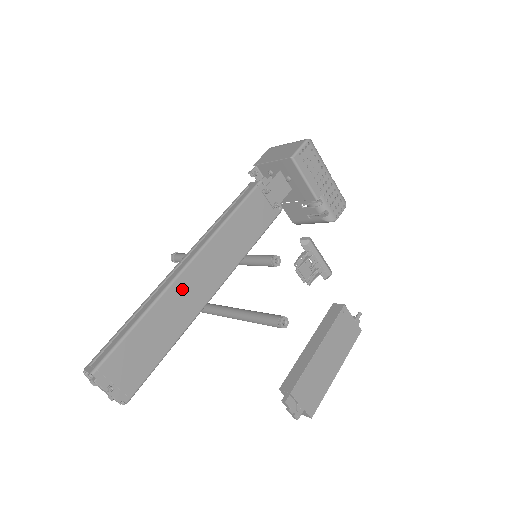
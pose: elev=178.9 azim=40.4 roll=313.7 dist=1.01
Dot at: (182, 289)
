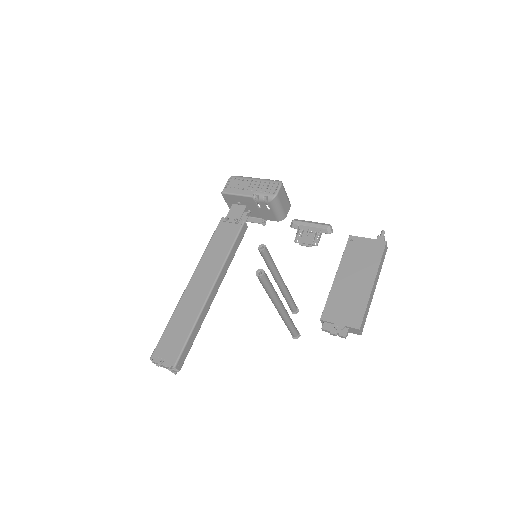
Dot at: (189, 296)
